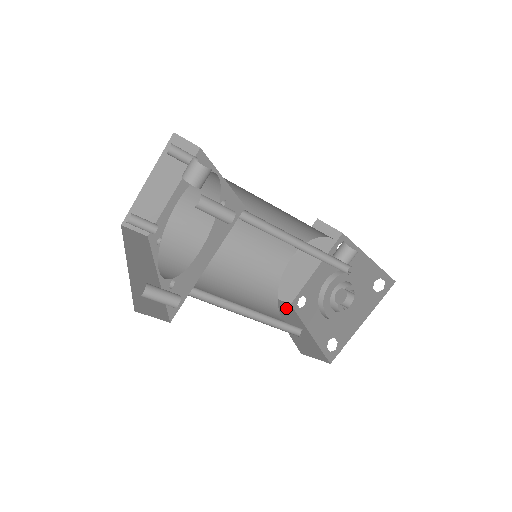
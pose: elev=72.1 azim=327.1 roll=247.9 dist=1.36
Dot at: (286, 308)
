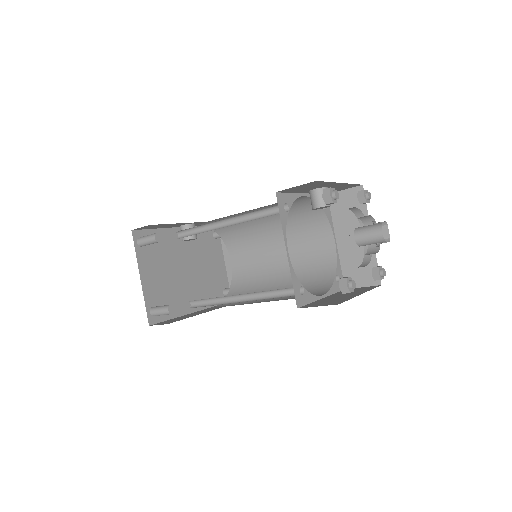
Dot at: (361, 289)
